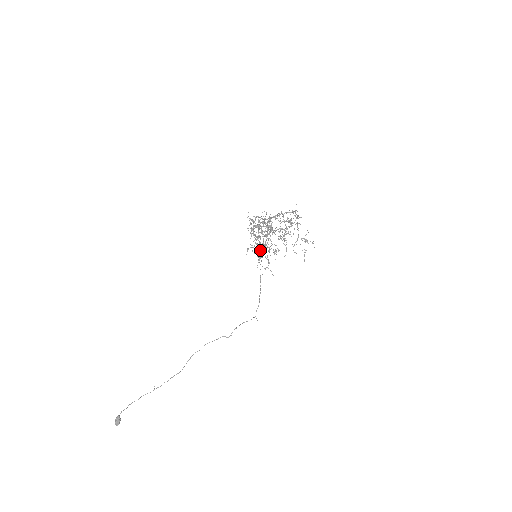
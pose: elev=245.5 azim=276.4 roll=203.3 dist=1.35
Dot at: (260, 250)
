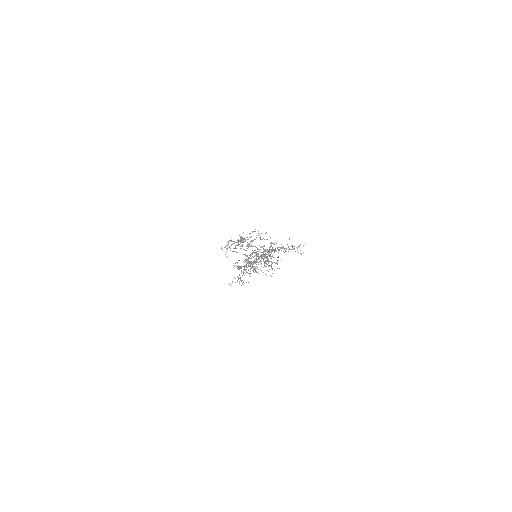
Dot at: occluded
